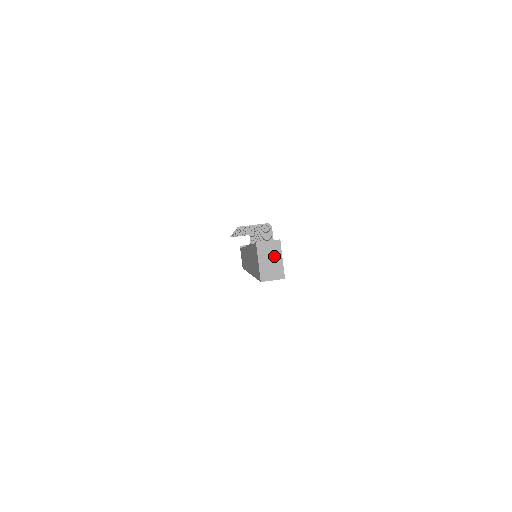
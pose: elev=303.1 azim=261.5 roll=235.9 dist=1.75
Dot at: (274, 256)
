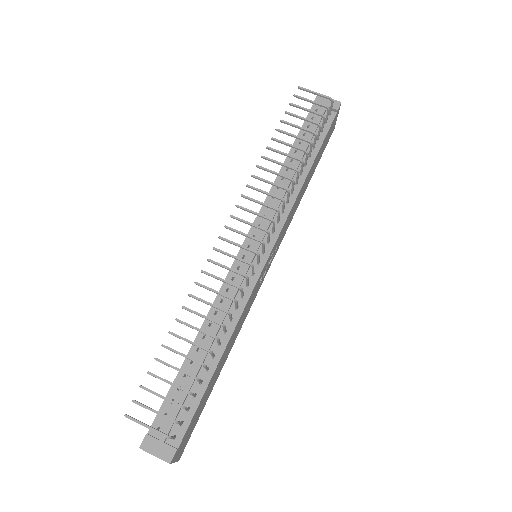
Dot at: occluded
